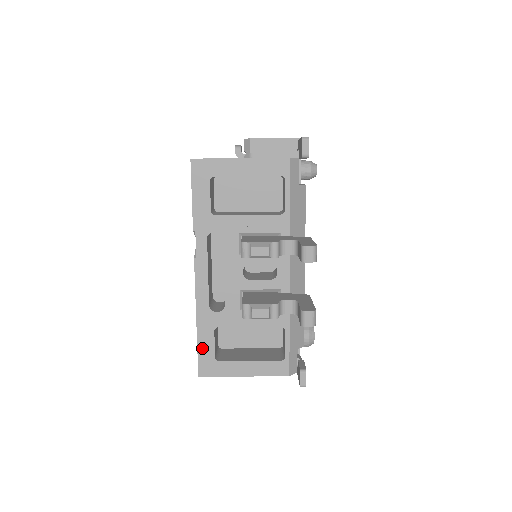
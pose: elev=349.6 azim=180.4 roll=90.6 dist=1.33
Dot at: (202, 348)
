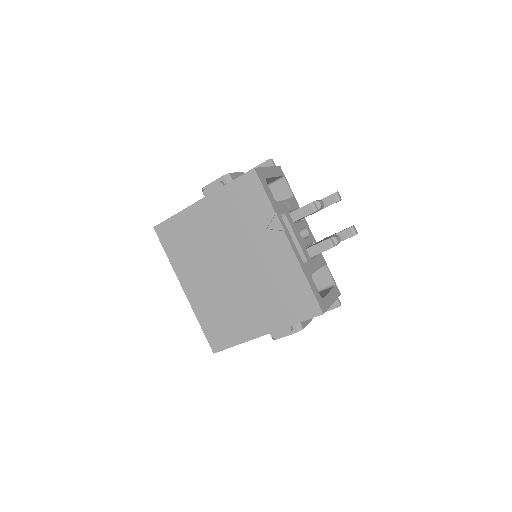
Dot at: (315, 292)
